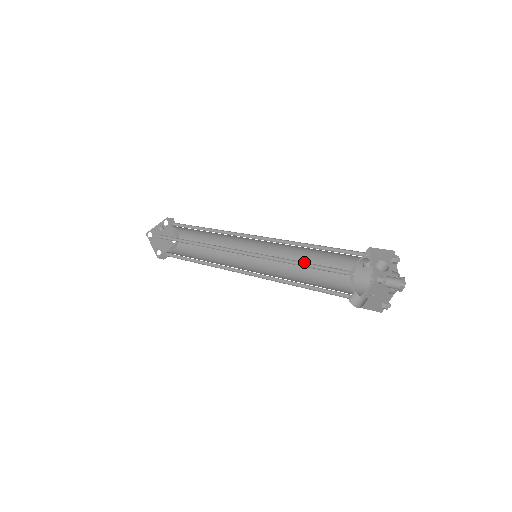
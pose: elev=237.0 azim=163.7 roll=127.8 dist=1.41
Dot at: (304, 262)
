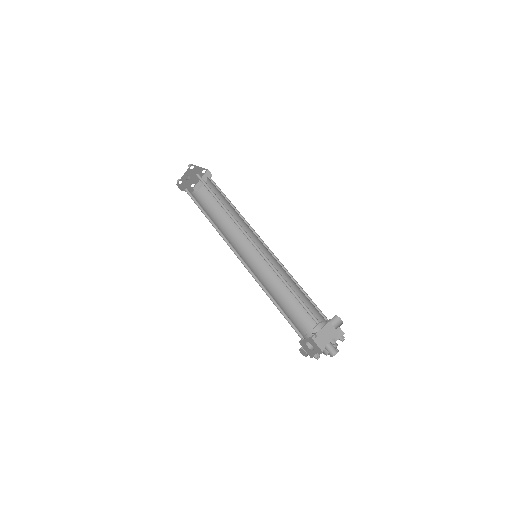
Dot at: (278, 305)
